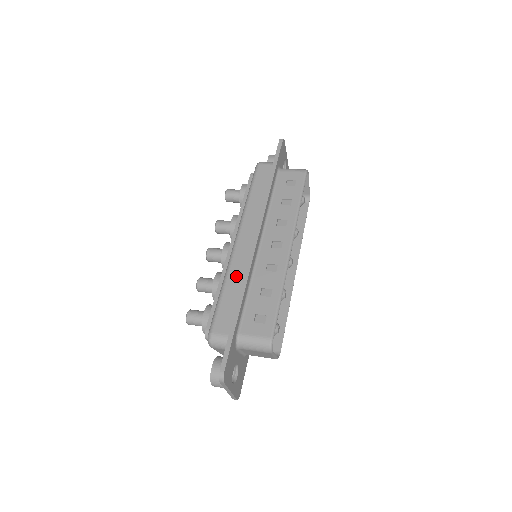
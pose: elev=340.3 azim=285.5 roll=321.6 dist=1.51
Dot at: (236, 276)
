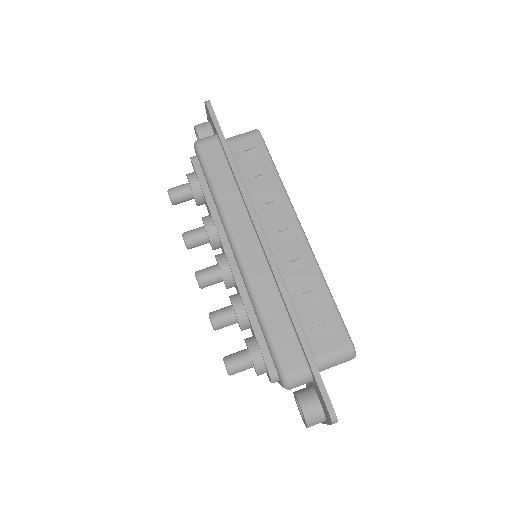
Dot at: (268, 294)
